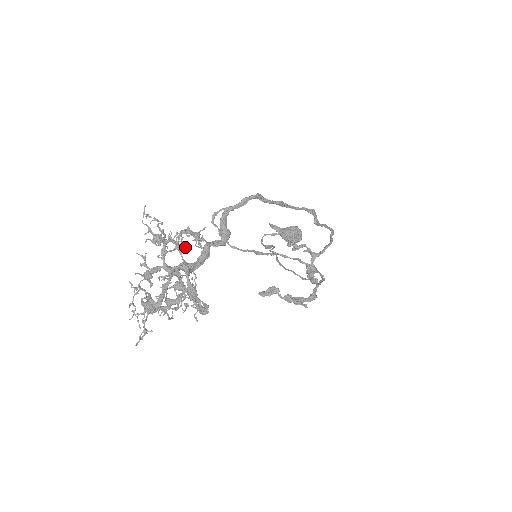
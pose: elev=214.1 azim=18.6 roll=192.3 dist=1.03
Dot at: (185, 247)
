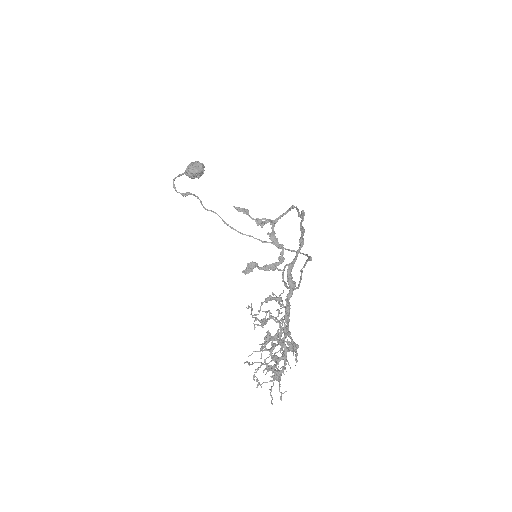
Dot at: occluded
